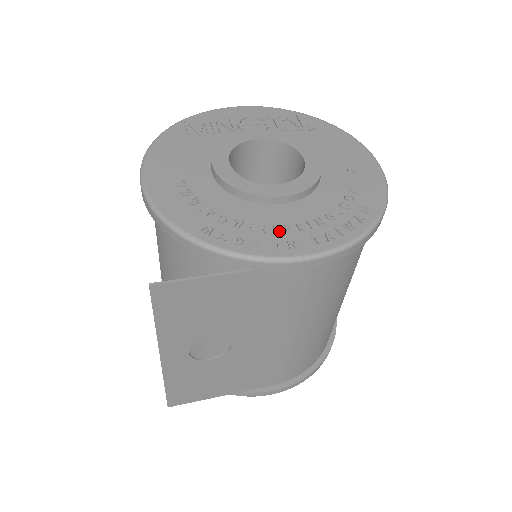
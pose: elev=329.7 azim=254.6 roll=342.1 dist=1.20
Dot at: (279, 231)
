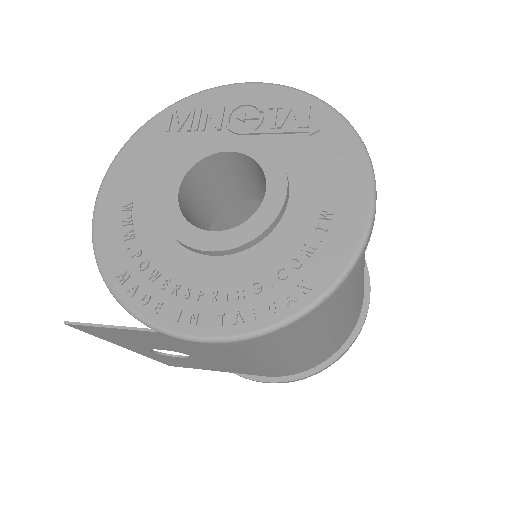
Dot at: (190, 296)
